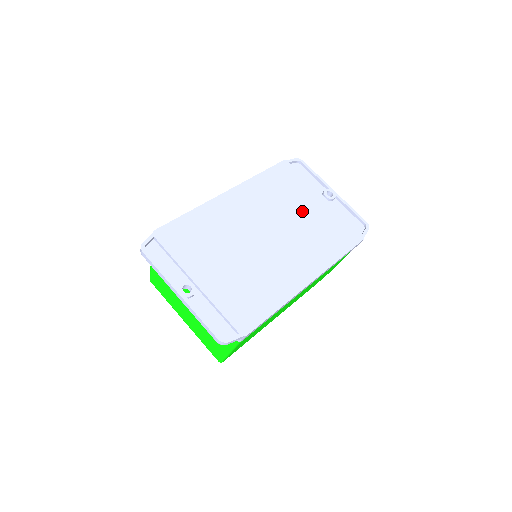
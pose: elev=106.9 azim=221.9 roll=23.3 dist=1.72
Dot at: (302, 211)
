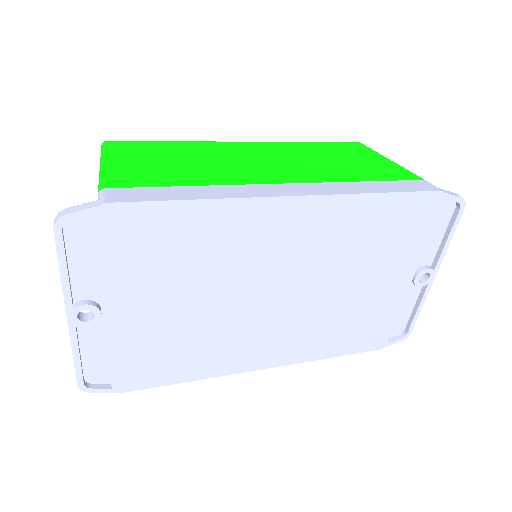
Dot at: (361, 284)
